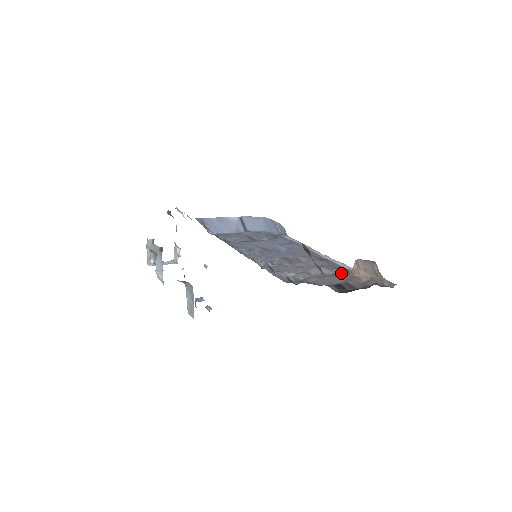
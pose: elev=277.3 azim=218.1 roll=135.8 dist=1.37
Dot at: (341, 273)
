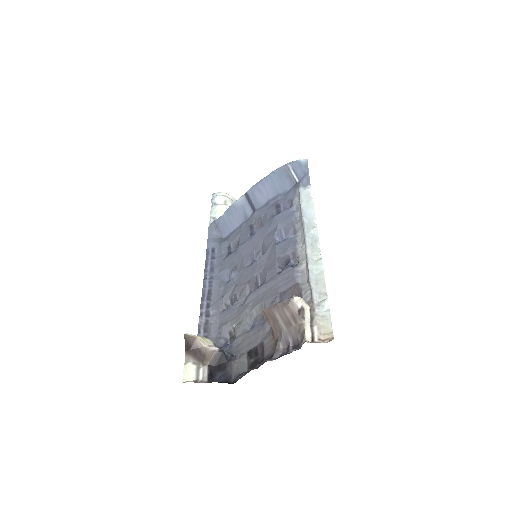
Dot at: occluded
